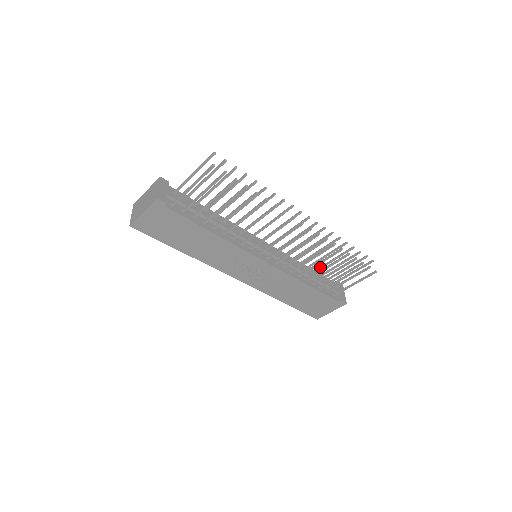
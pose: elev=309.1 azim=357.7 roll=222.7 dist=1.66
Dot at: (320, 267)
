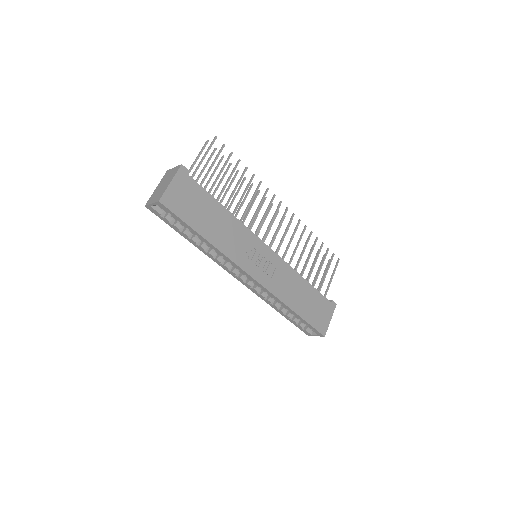
Dot at: (300, 274)
